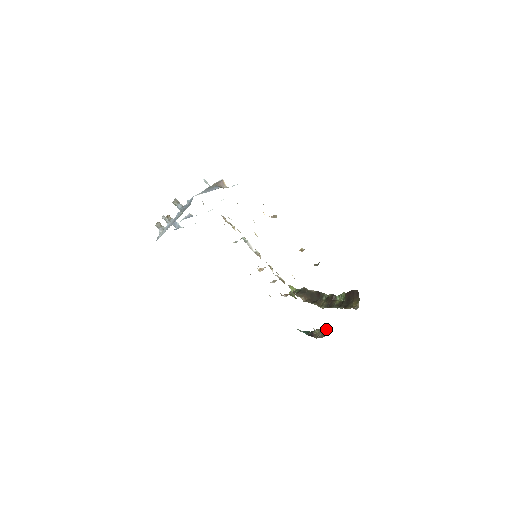
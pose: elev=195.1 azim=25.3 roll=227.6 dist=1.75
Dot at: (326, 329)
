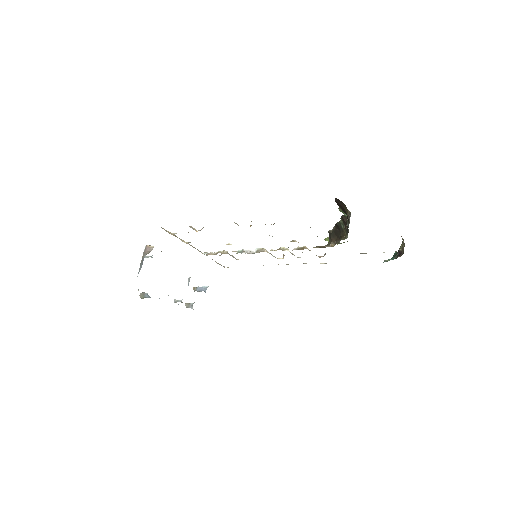
Dot at: occluded
